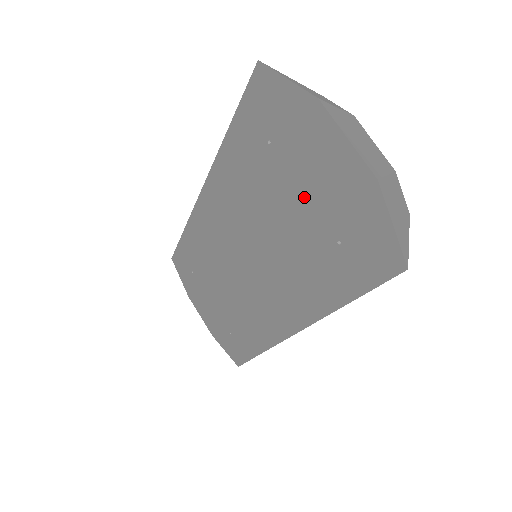
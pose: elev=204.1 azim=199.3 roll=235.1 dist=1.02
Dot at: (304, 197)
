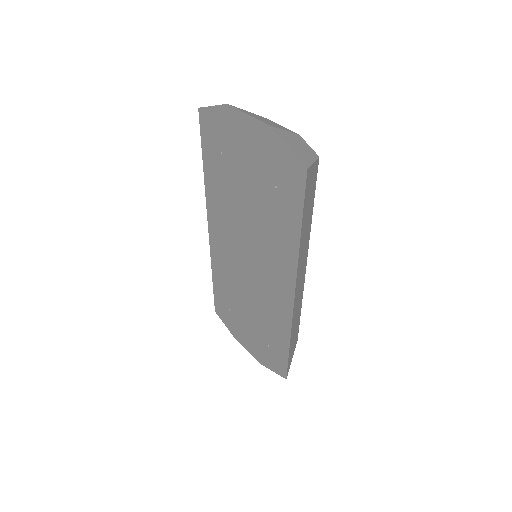
Dot at: (249, 173)
